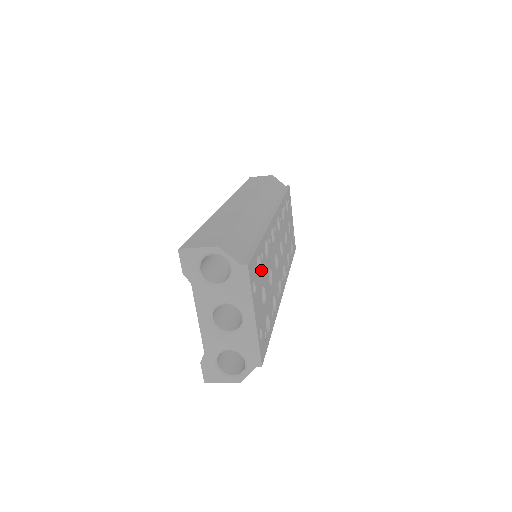
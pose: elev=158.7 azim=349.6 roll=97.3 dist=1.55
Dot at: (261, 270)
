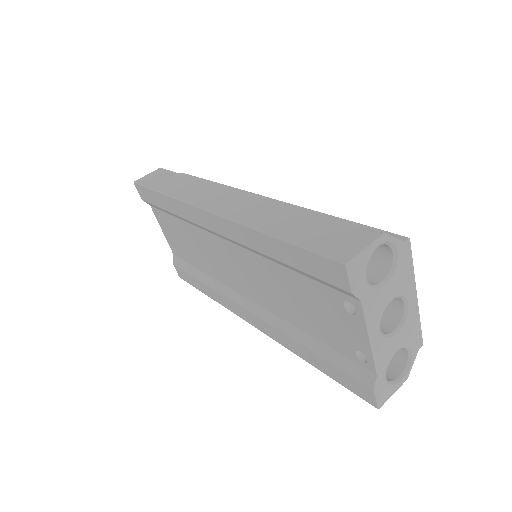
Dot at: occluded
